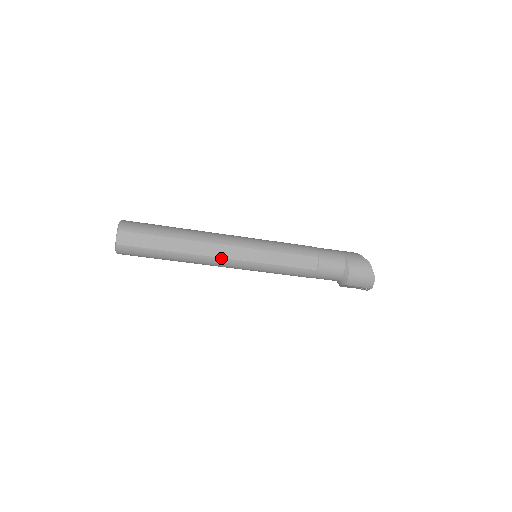
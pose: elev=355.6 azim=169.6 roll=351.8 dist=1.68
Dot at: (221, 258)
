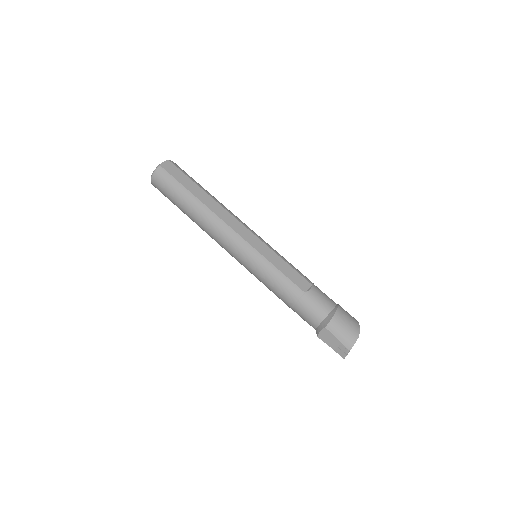
Dot at: (229, 227)
